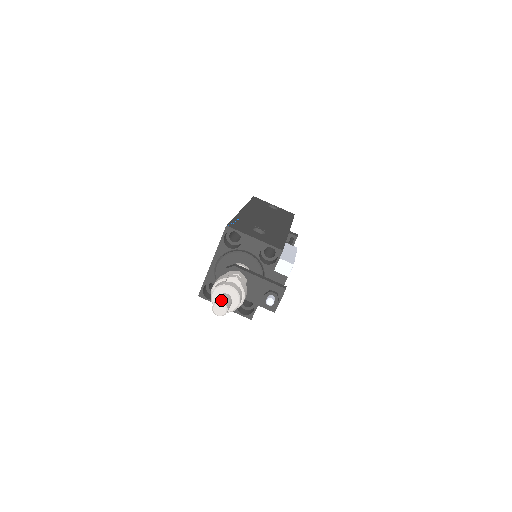
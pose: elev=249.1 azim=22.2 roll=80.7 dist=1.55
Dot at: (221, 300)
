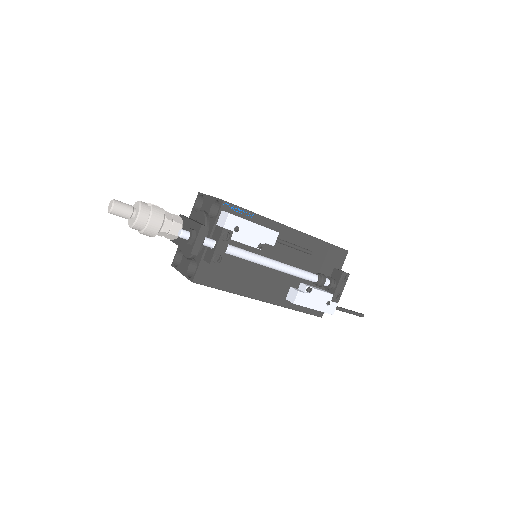
Dot at: (116, 200)
